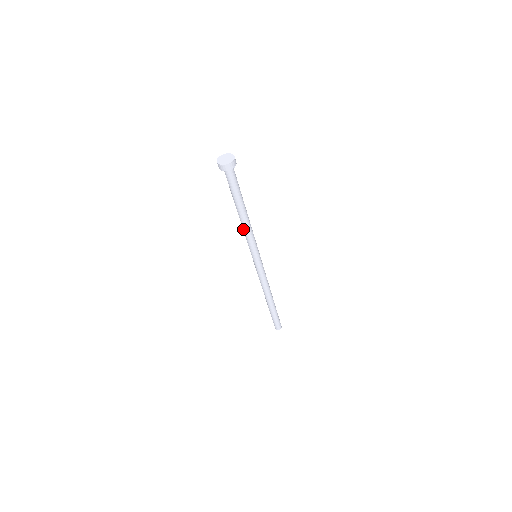
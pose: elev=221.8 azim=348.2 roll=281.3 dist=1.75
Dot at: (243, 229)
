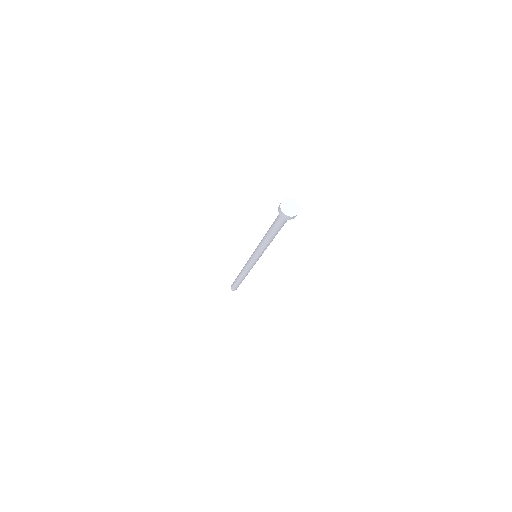
Dot at: (262, 244)
